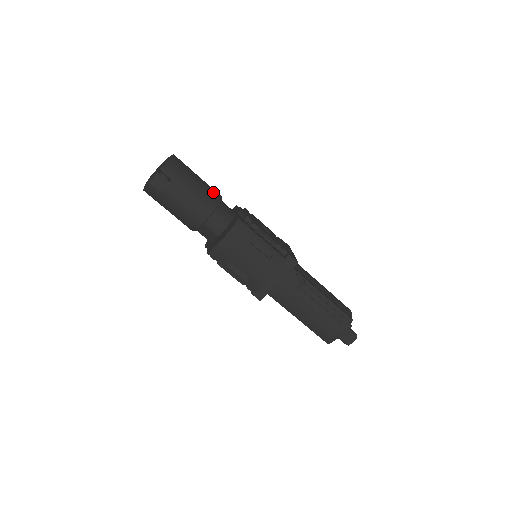
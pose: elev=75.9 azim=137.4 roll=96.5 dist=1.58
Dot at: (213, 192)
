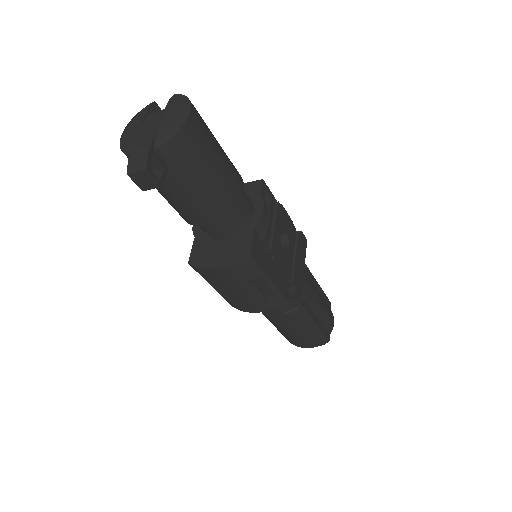
Dot at: (232, 188)
